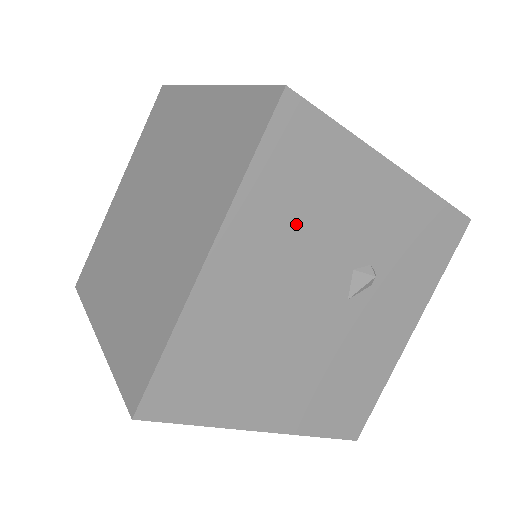
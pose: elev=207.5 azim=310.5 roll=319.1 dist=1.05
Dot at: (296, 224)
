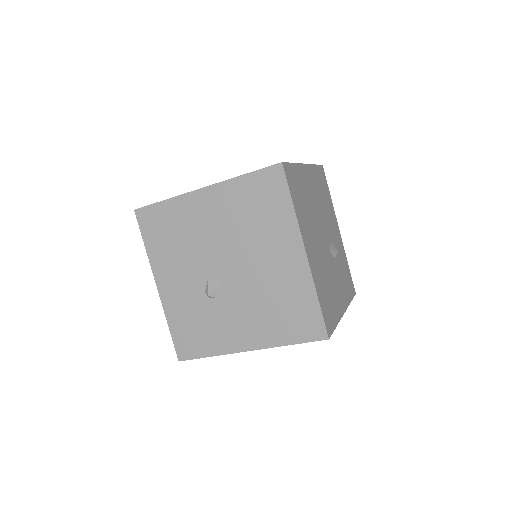
Dot at: (321, 197)
